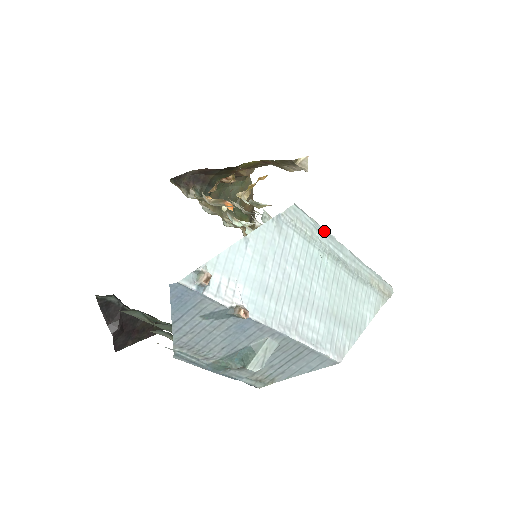
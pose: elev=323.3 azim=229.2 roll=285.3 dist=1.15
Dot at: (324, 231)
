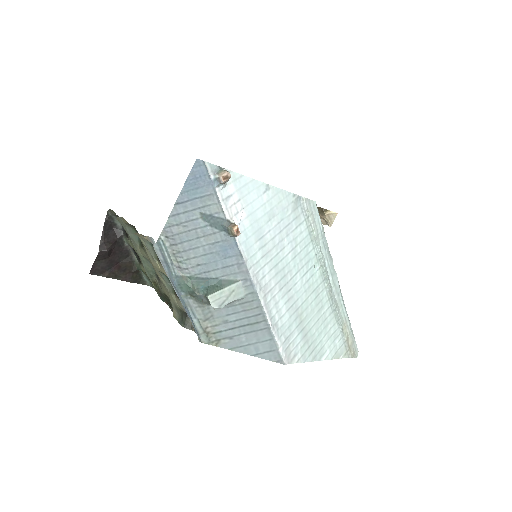
Dot at: (327, 245)
